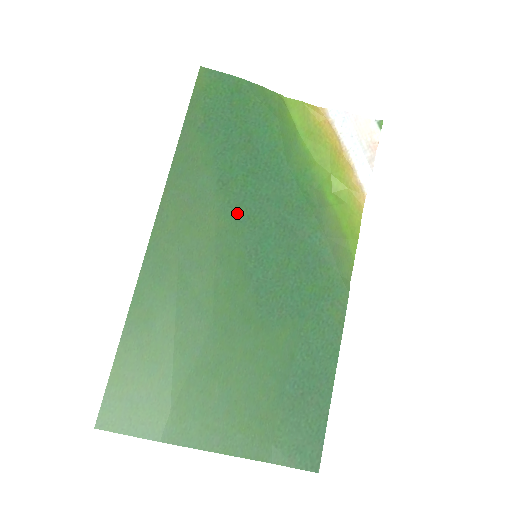
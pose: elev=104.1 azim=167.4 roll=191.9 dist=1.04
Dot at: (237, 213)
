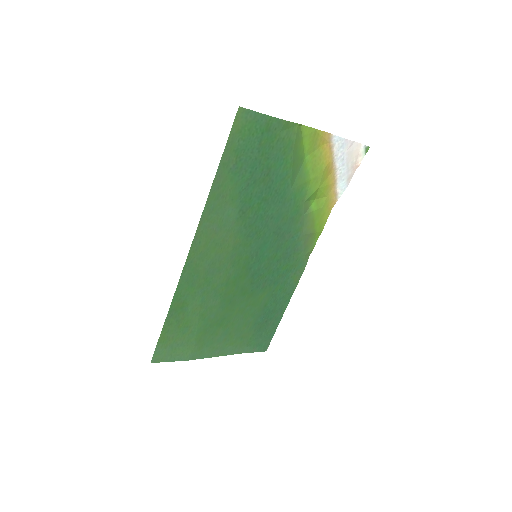
Dot at: (249, 231)
